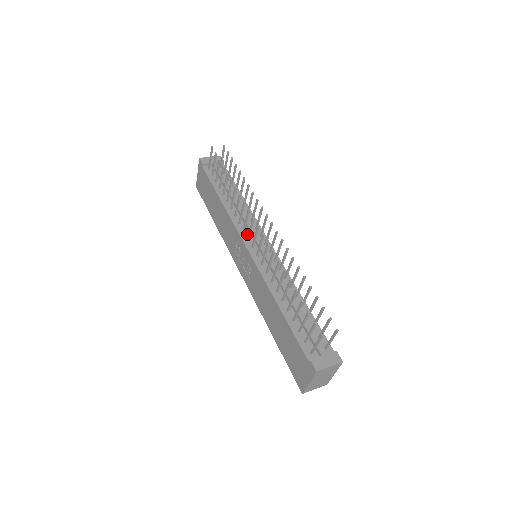
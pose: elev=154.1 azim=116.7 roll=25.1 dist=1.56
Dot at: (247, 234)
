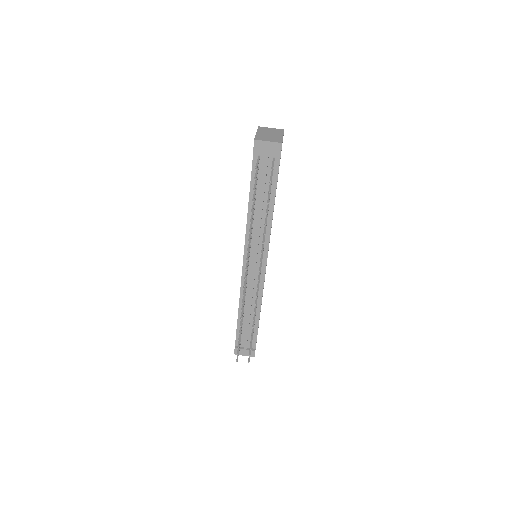
Dot at: (251, 249)
